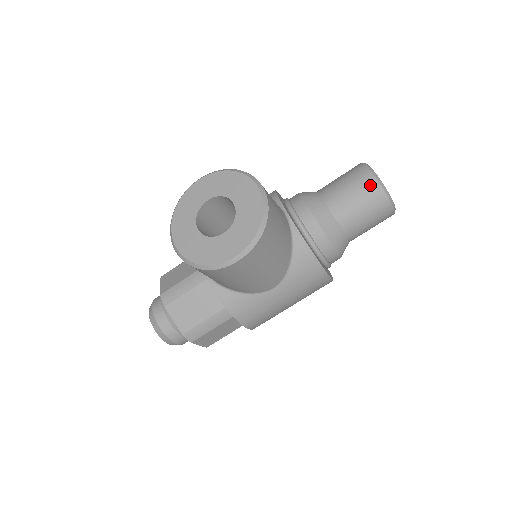
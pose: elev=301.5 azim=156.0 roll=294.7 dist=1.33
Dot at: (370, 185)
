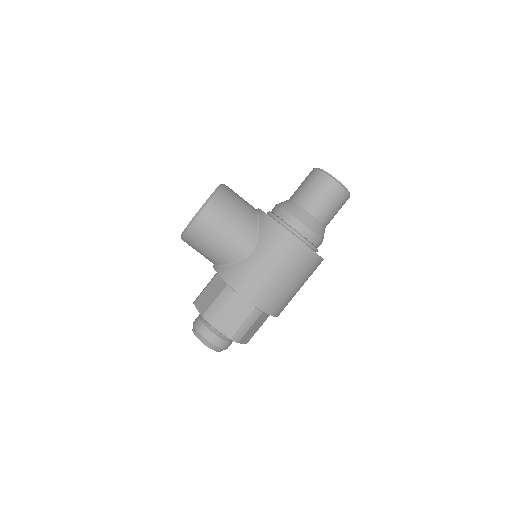
Dot at: (312, 173)
